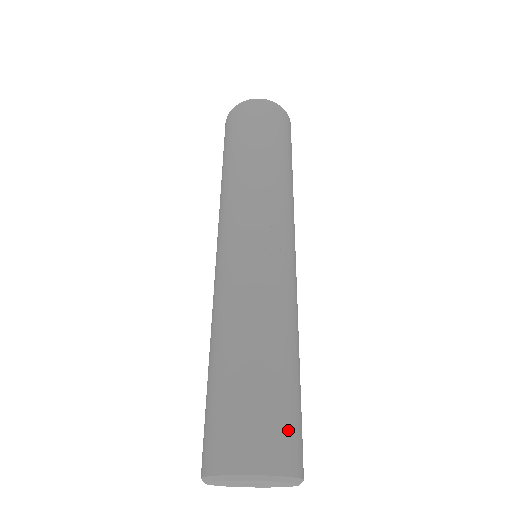
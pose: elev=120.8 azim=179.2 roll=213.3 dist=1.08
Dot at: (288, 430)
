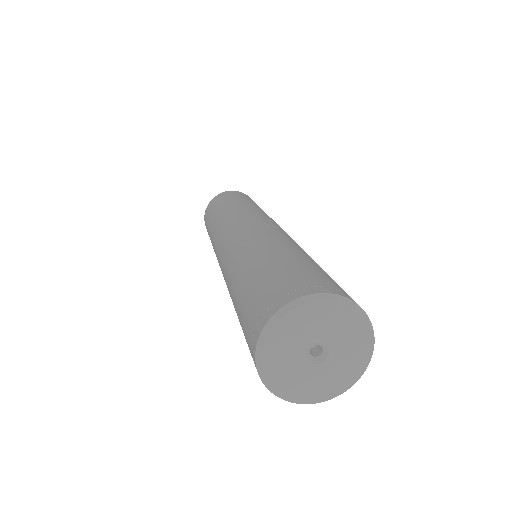
Dot at: (335, 283)
